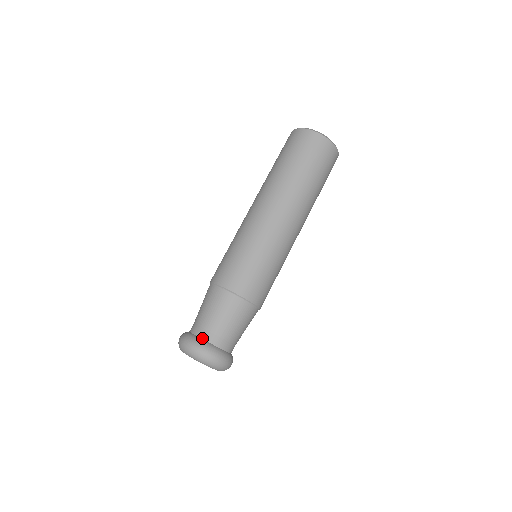
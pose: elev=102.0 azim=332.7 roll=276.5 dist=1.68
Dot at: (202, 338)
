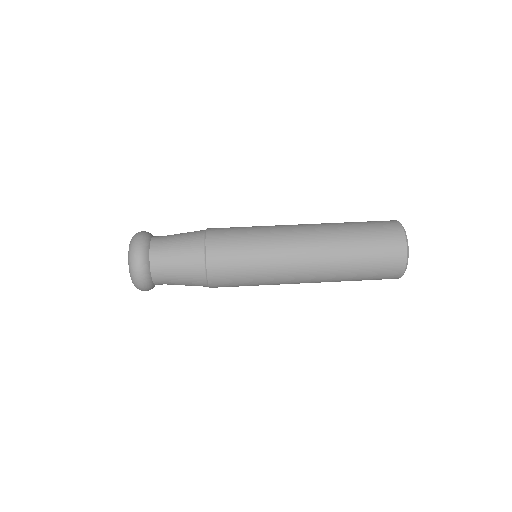
Dot at: (151, 240)
